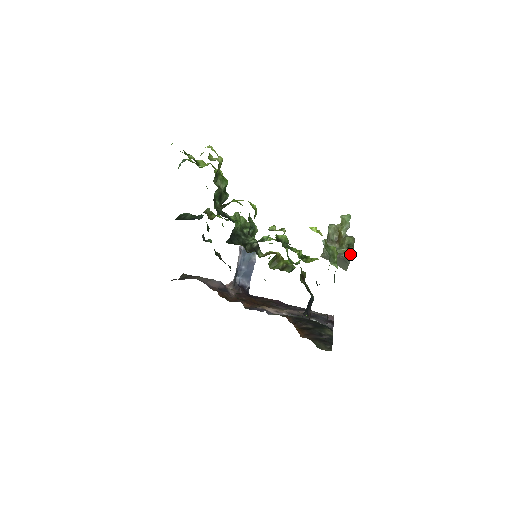
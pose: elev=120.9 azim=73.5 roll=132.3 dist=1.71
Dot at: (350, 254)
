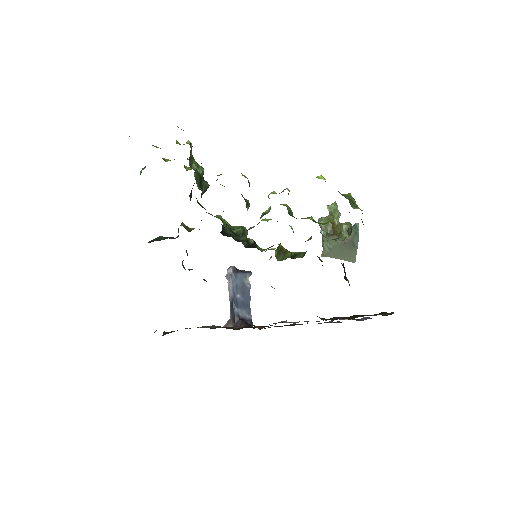
Dot at: (356, 231)
